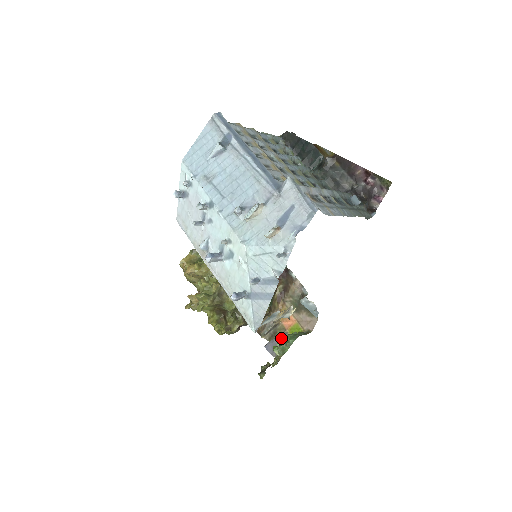
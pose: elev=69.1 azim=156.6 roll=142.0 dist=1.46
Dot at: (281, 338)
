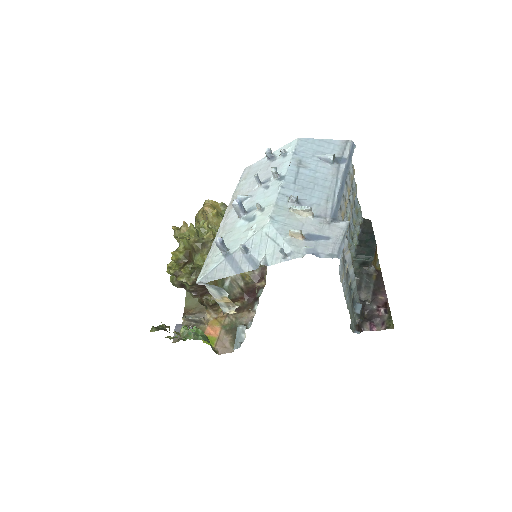
Dot at: occluded
